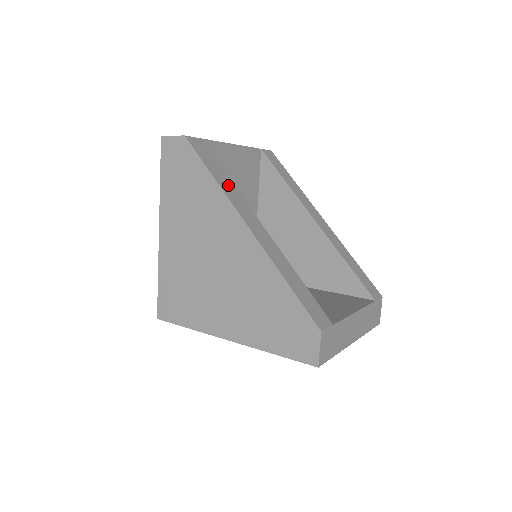
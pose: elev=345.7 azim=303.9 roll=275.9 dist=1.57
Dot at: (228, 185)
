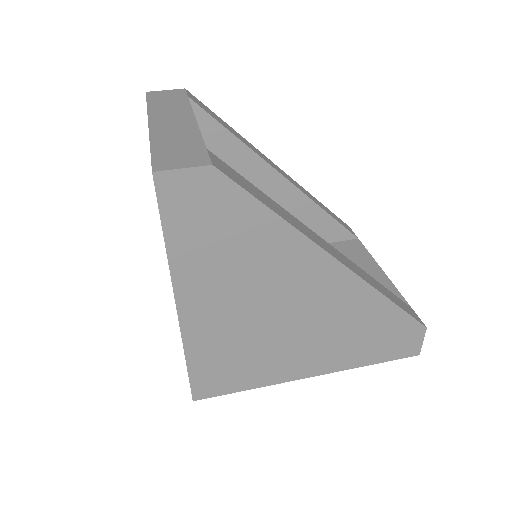
Dot at: (285, 214)
